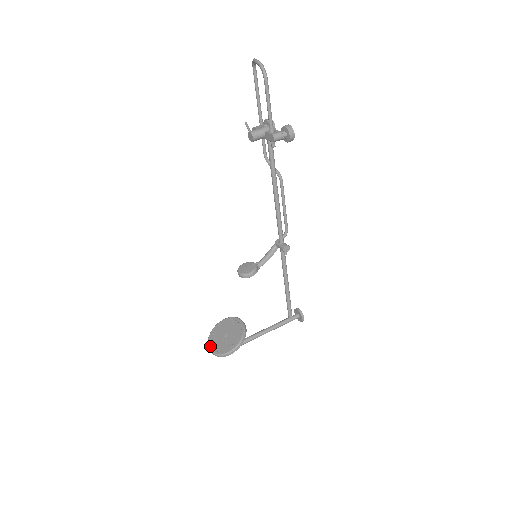
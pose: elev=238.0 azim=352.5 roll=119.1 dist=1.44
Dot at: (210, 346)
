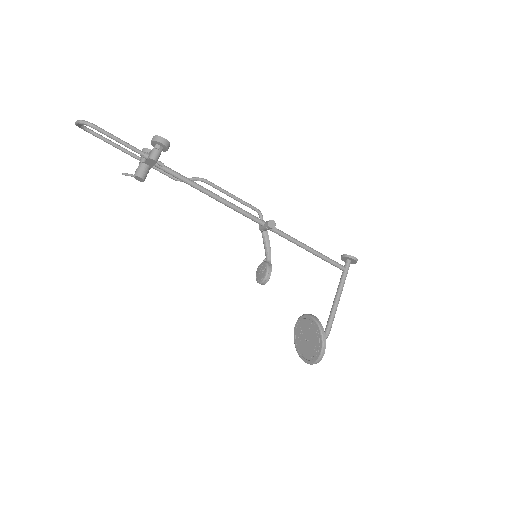
Dot at: (305, 360)
